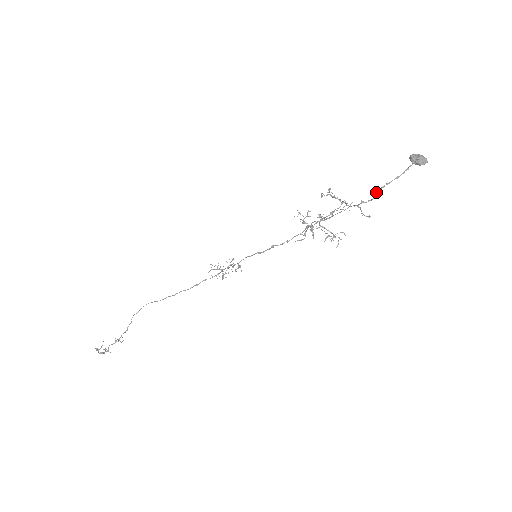
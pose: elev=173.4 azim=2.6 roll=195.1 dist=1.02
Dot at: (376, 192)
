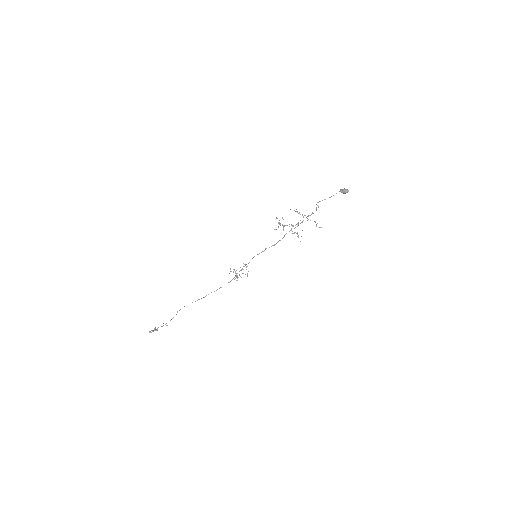
Dot at: occluded
